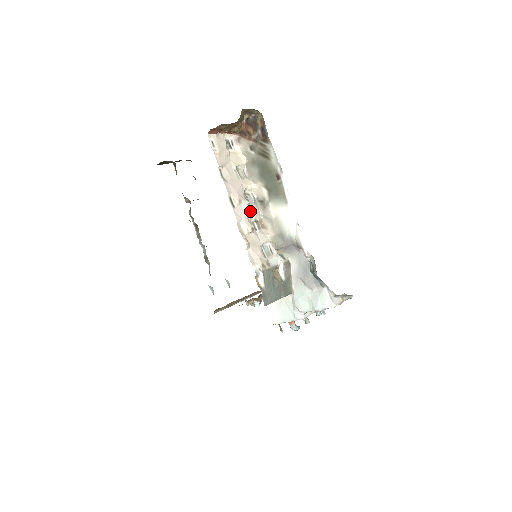
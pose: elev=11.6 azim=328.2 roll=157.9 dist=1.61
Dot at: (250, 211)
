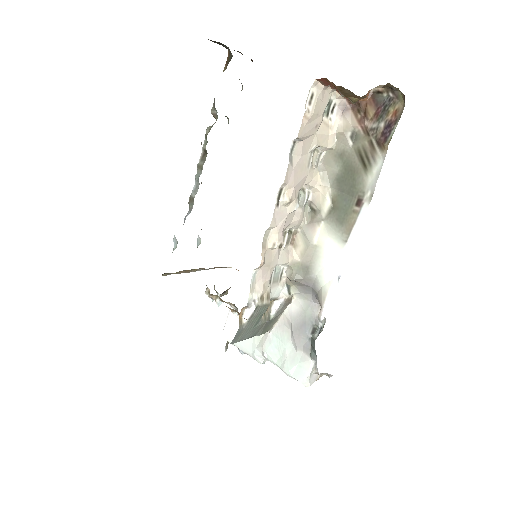
Dot at: (292, 217)
